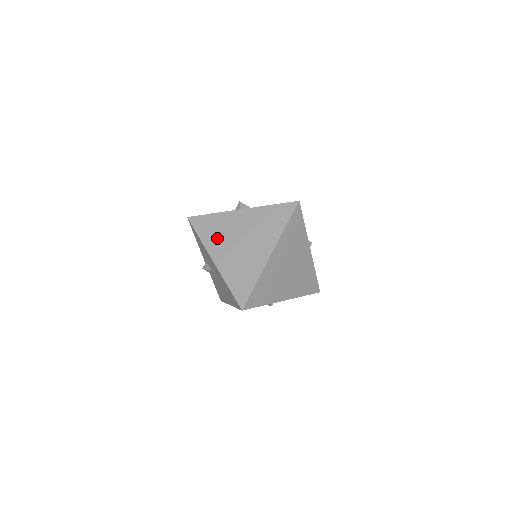
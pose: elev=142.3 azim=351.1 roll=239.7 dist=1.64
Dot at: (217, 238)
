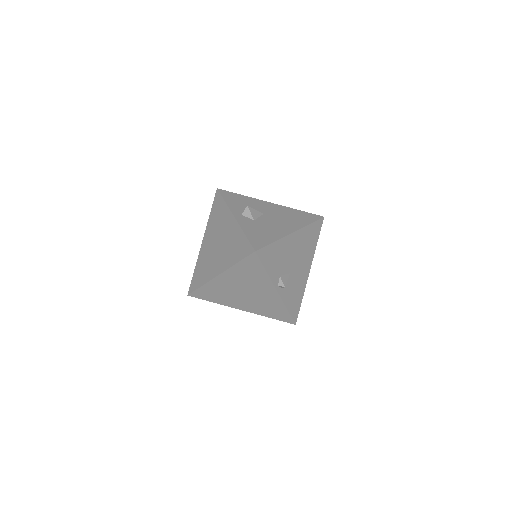
Dot at: (213, 226)
